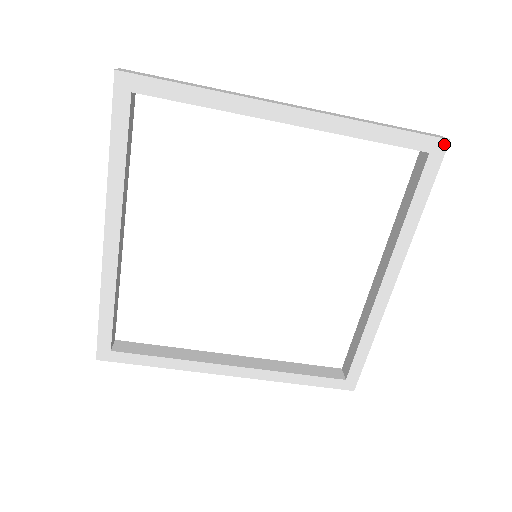
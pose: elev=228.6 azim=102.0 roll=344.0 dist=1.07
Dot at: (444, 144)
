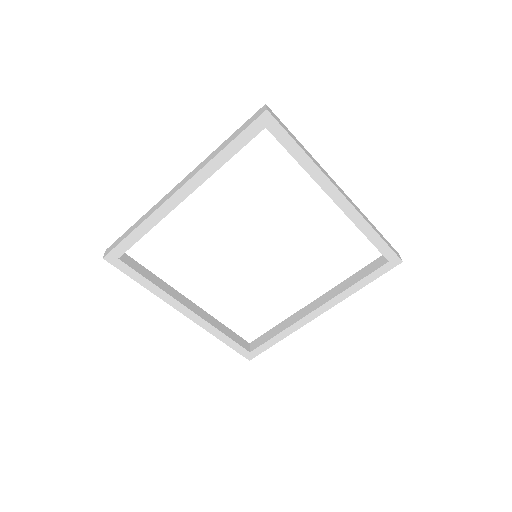
Dot at: (399, 262)
